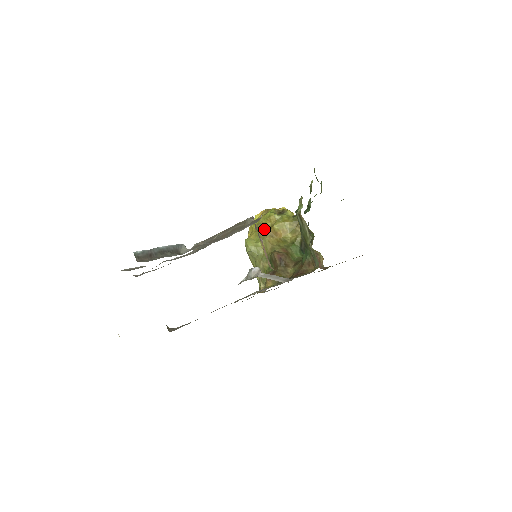
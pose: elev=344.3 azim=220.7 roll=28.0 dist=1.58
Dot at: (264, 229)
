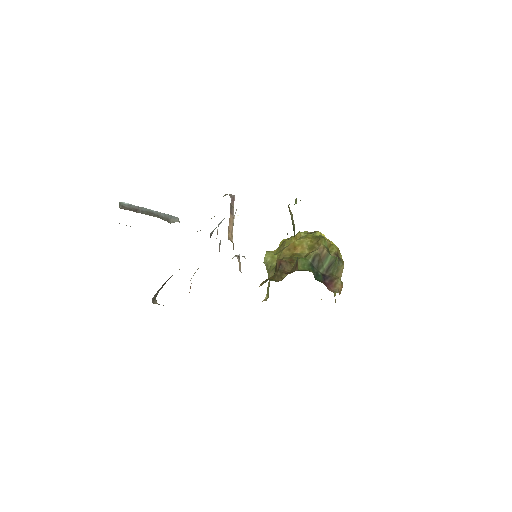
Dot at: (286, 244)
